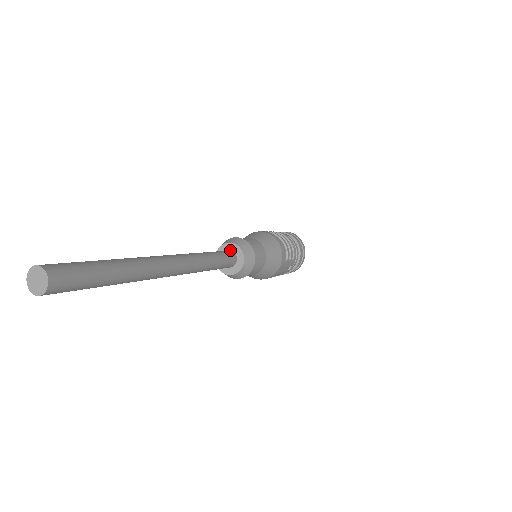
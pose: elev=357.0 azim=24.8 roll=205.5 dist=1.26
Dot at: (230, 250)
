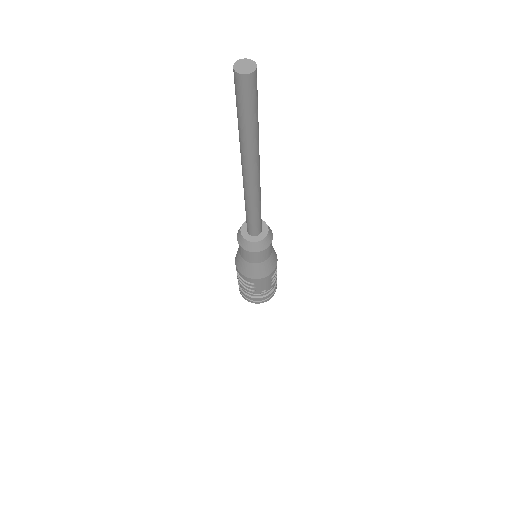
Dot at: occluded
